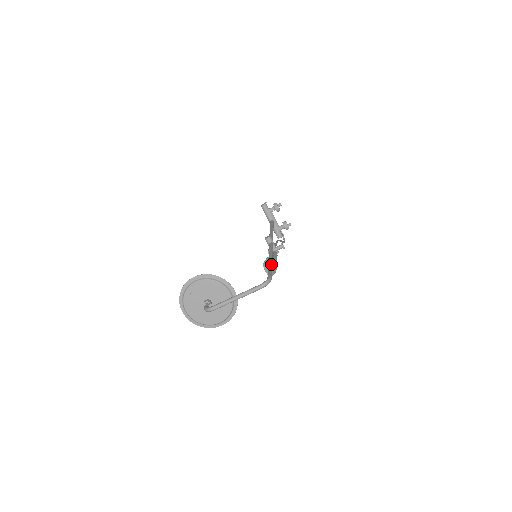
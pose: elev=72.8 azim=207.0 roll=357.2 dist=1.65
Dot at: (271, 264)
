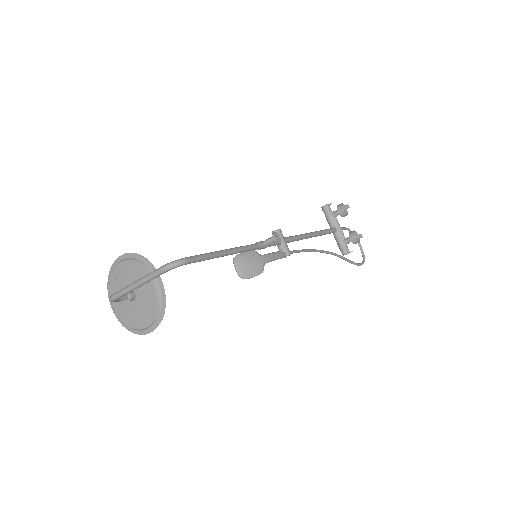
Dot at: (223, 250)
